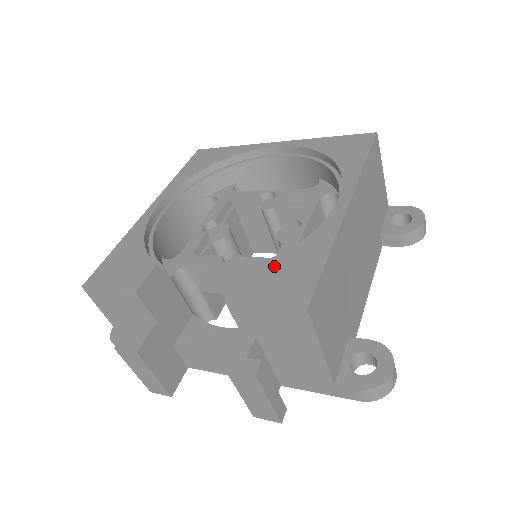
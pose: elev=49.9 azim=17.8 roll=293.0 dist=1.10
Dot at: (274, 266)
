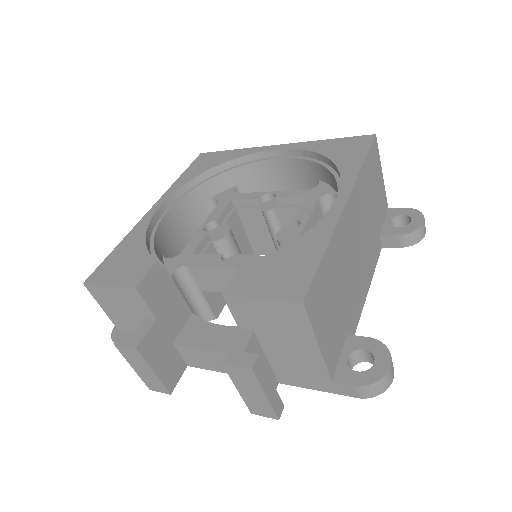
Dot at: (271, 261)
